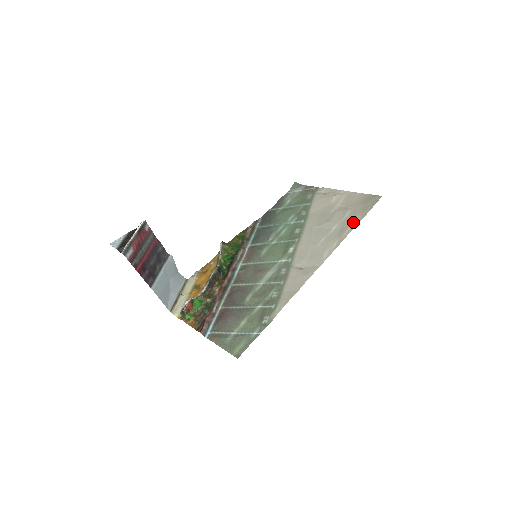
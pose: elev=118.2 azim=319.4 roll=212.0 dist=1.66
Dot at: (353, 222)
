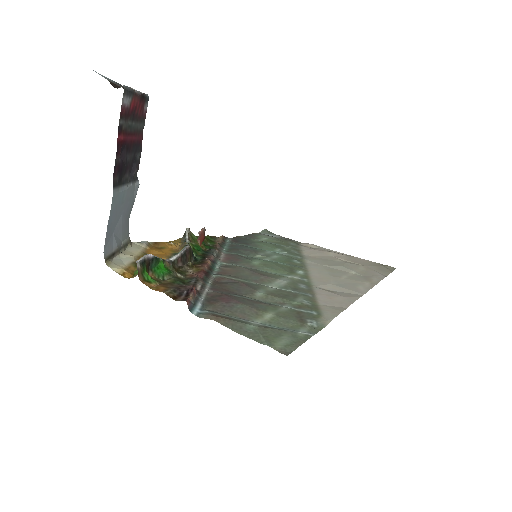
Dot at: (377, 275)
